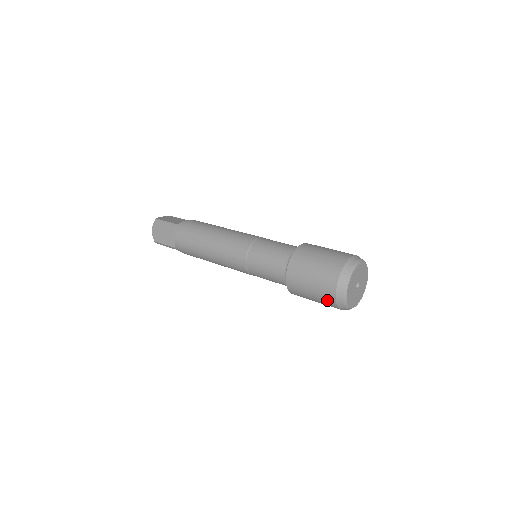
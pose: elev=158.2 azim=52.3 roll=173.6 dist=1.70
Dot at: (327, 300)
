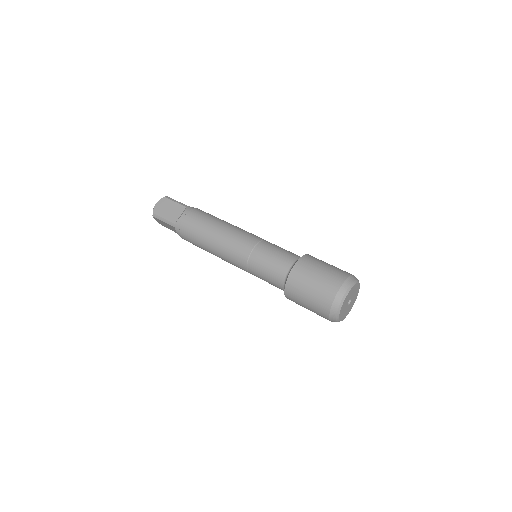
Dot at: (324, 298)
